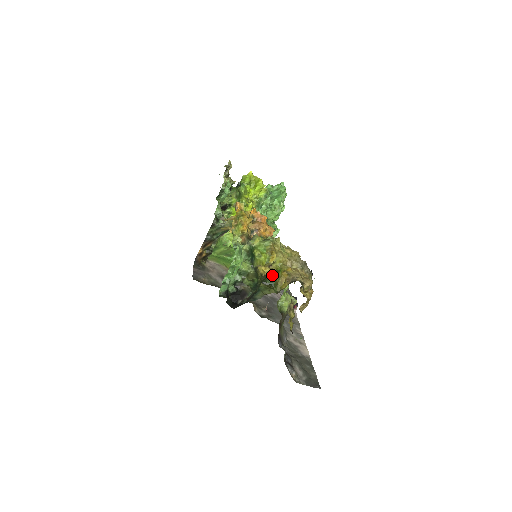
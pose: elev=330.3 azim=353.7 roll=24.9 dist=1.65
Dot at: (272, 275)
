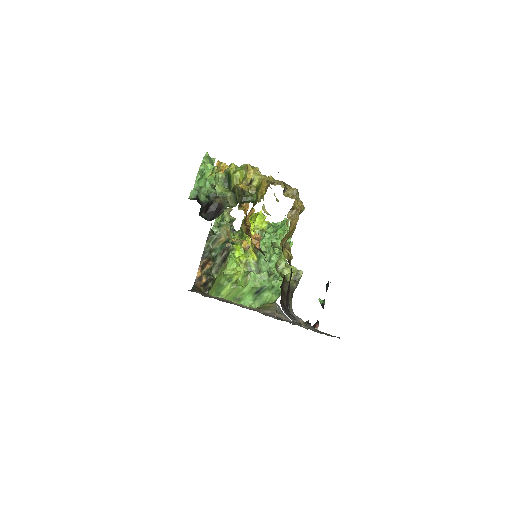
Dot at: (252, 194)
